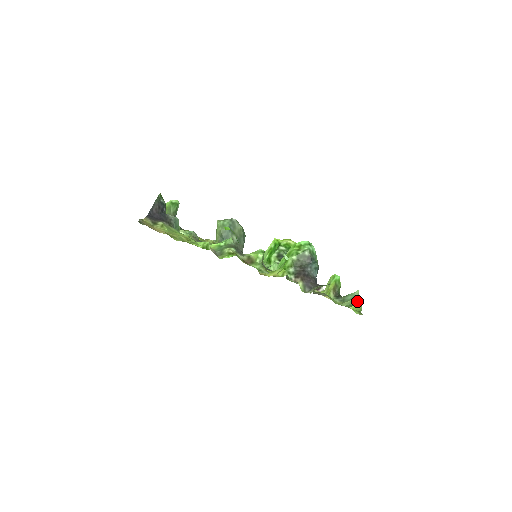
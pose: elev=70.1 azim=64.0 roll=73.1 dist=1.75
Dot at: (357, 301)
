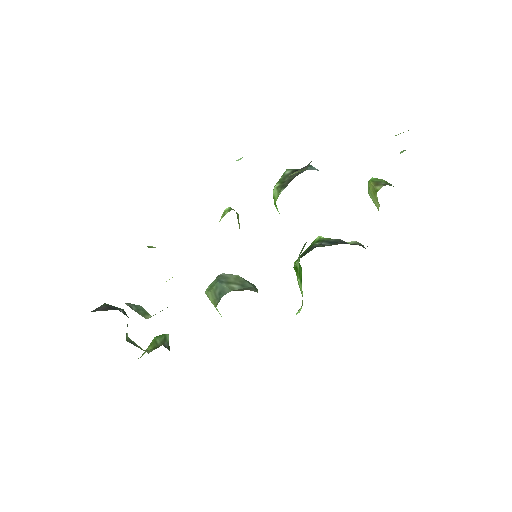
Dot at: occluded
